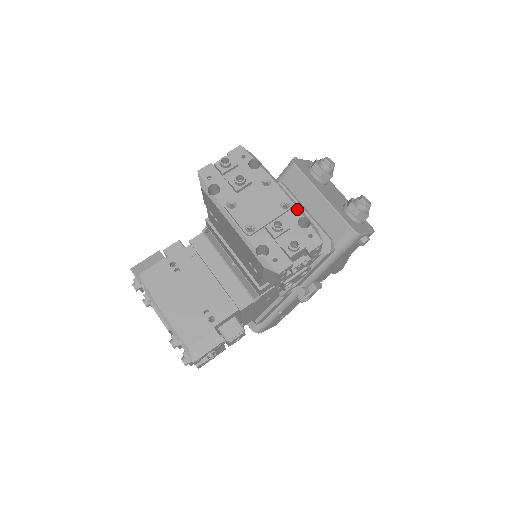
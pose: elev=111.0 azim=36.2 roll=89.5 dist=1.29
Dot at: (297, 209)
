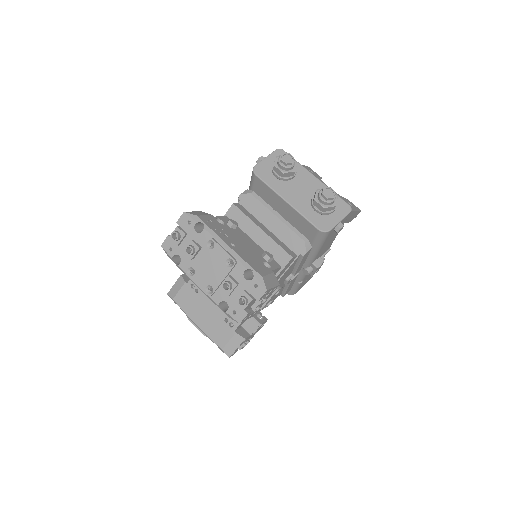
Dot at: (240, 264)
